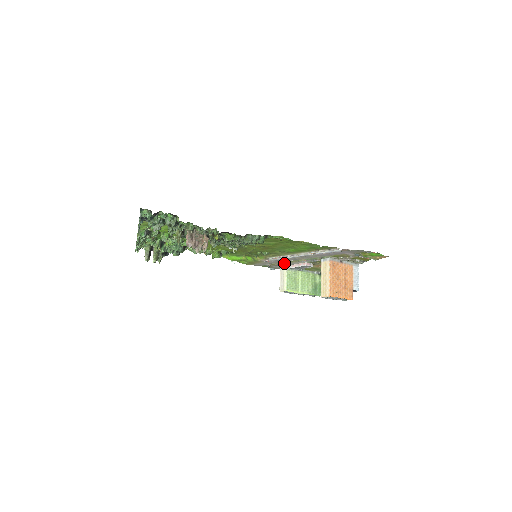
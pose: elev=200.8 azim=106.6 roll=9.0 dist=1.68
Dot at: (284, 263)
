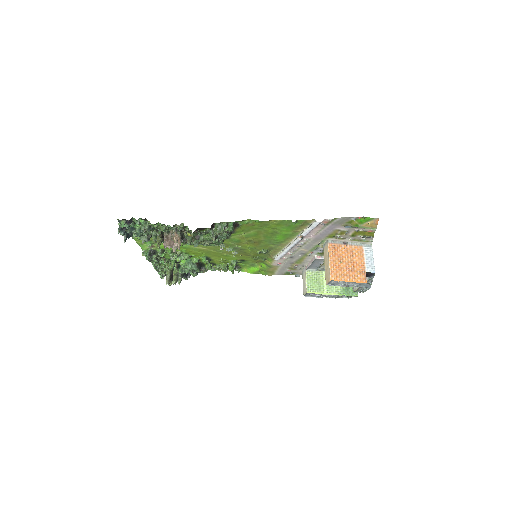
Dot at: (298, 263)
